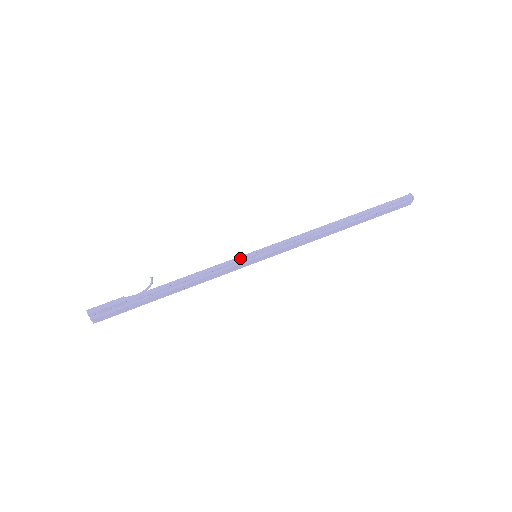
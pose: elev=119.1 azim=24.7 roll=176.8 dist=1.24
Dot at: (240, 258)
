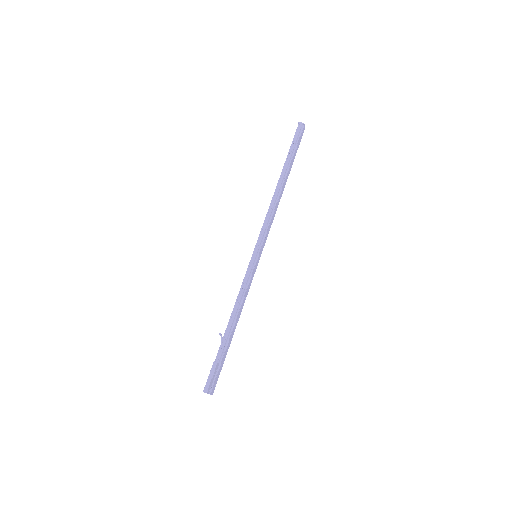
Dot at: (249, 267)
